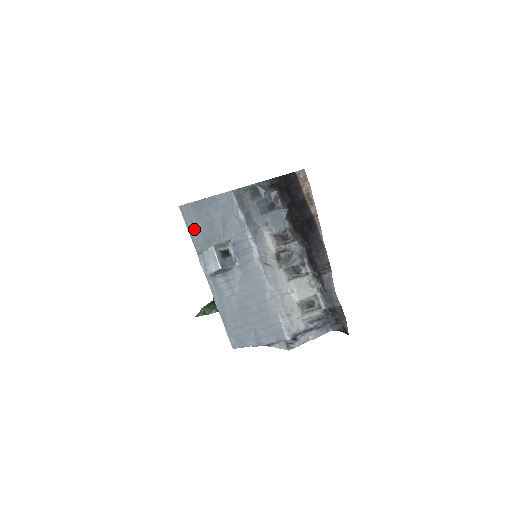
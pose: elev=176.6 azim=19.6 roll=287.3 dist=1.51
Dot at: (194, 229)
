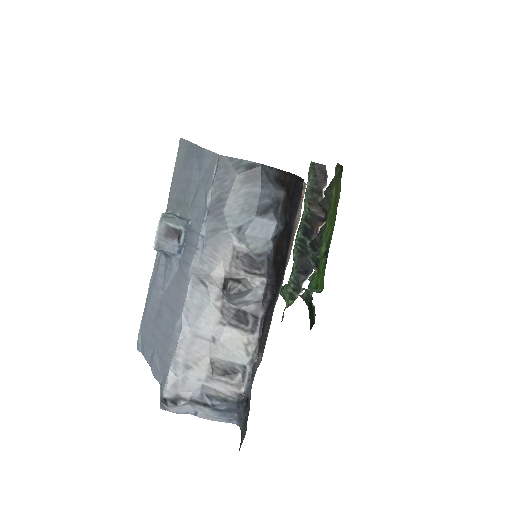
Dot at: (176, 177)
